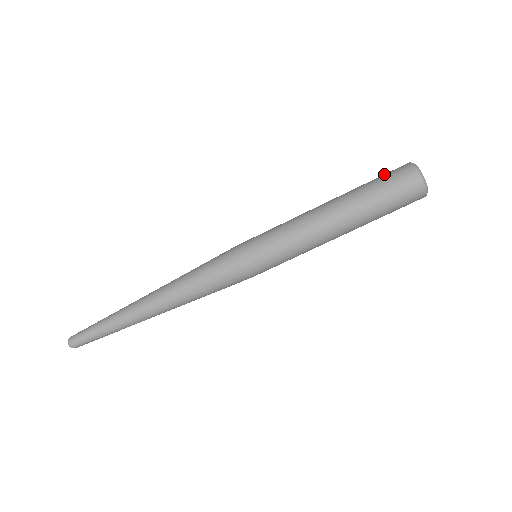
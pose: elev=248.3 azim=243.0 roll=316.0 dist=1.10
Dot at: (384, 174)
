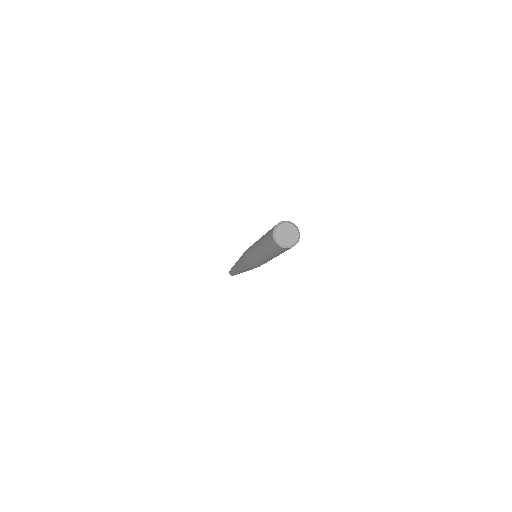
Dot at: (268, 234)
